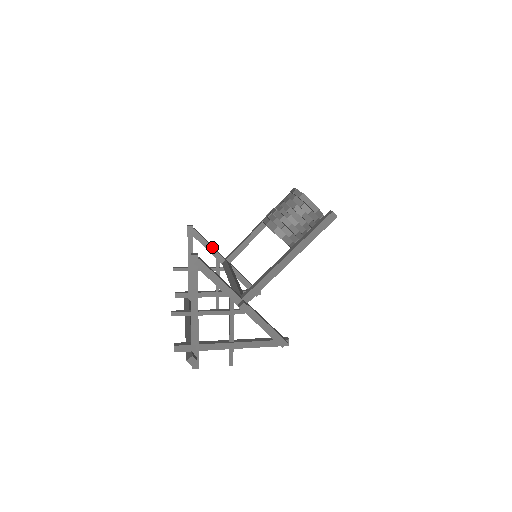
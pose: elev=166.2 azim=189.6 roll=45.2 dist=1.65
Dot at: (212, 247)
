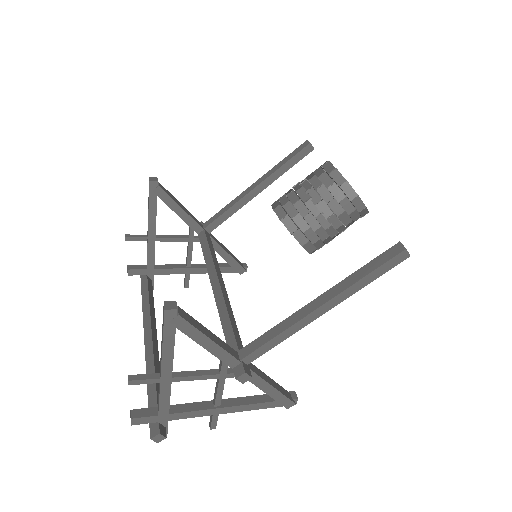
Dot at: (185, 212)
